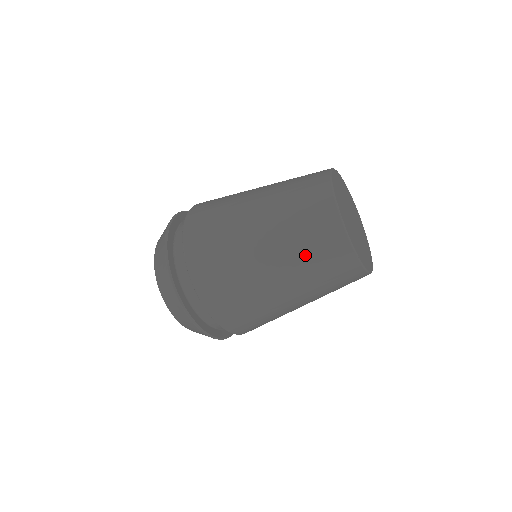
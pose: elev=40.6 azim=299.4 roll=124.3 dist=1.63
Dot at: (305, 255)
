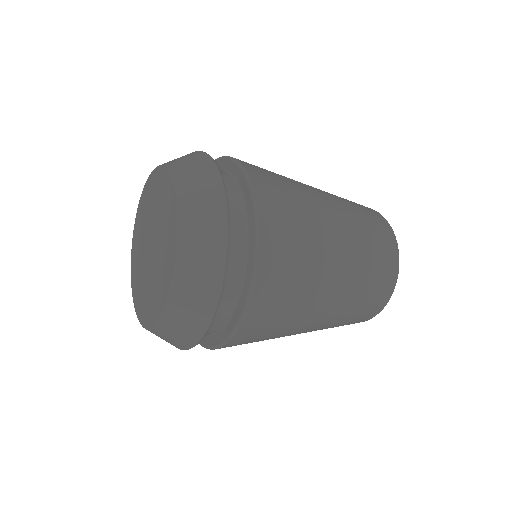
Dot at: occluded
